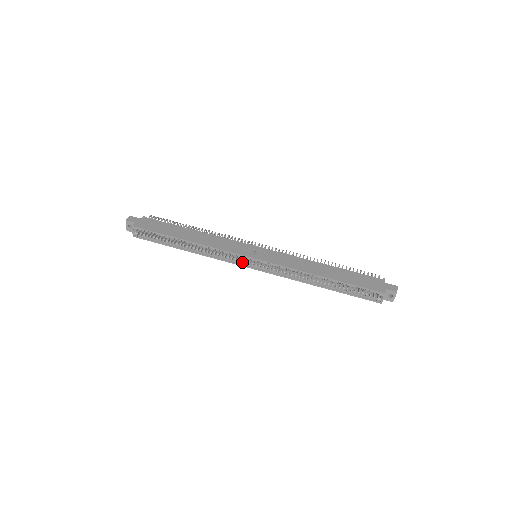
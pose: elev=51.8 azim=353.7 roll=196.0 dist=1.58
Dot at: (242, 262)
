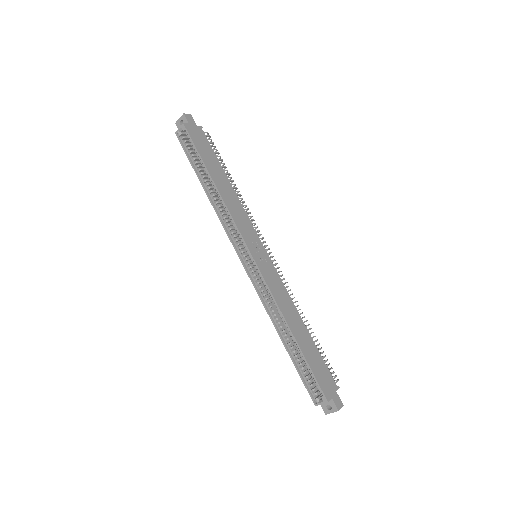
Dot at: (240, 248)
